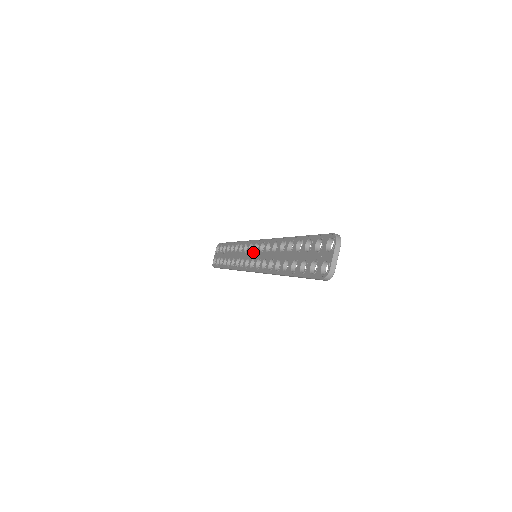
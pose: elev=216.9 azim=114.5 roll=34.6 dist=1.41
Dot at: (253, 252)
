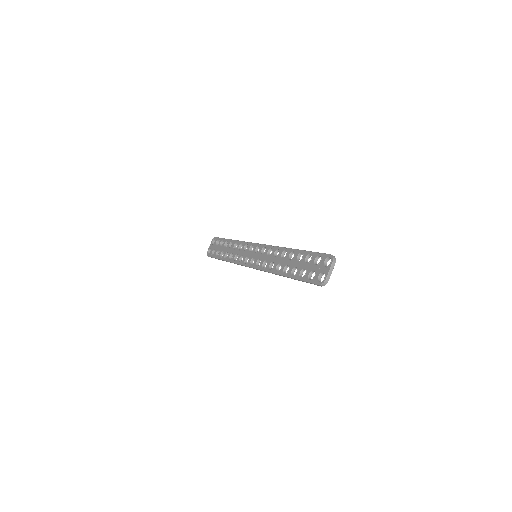
Dot at: (254, 252)
